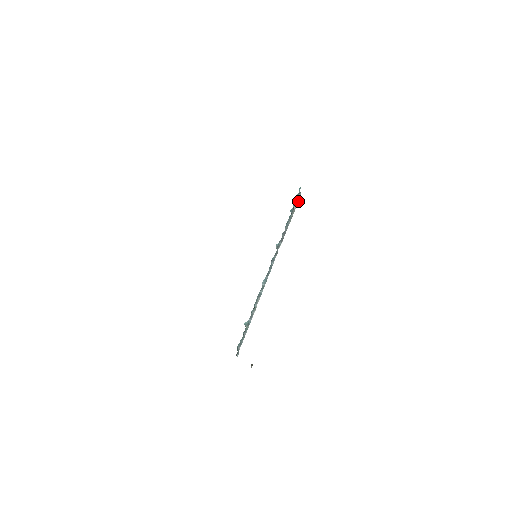
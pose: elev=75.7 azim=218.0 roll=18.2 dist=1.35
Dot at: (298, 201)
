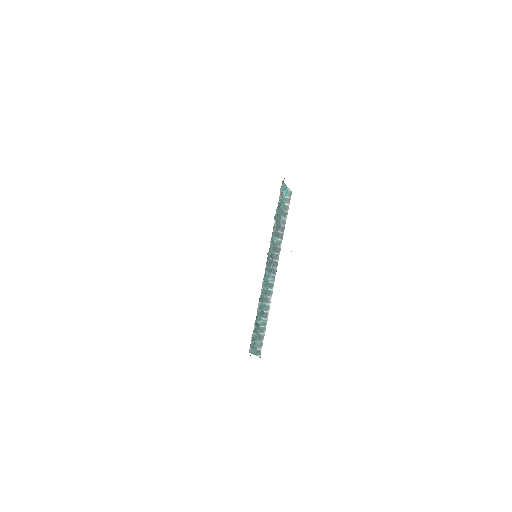
Dot at: (290, 198)
